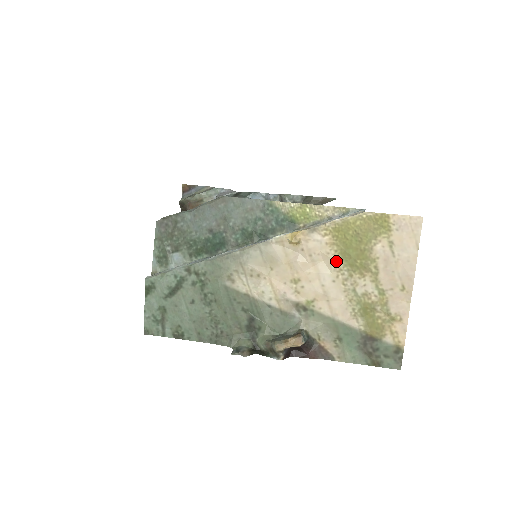
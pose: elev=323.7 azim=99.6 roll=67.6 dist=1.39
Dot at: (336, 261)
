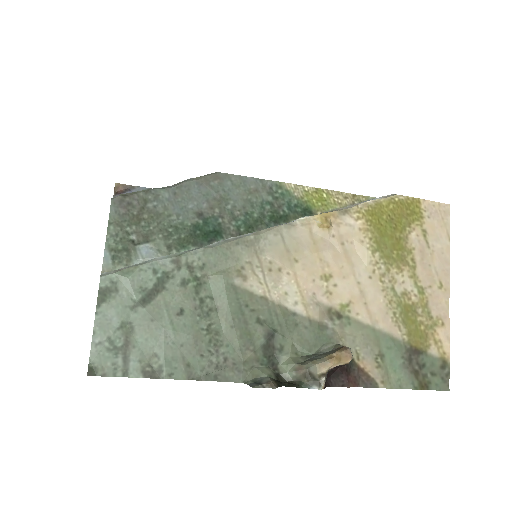
Dot at: (371, 251)
